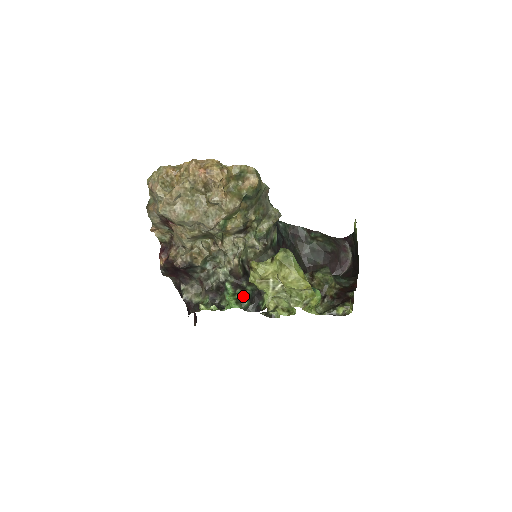
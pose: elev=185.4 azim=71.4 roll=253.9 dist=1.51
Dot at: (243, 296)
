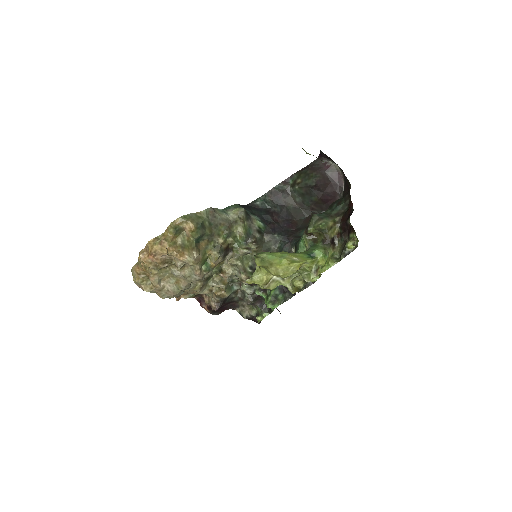
Dot at: (273, 295)
